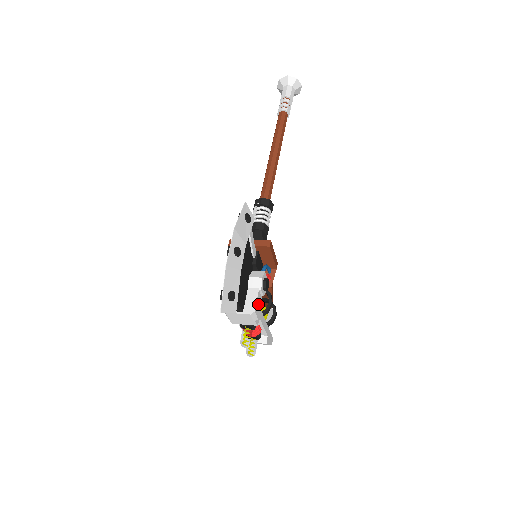
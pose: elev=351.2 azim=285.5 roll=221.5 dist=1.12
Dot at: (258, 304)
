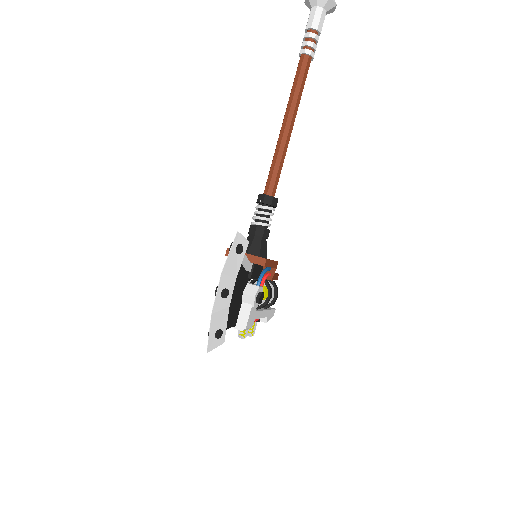
Dot at: (251, 317)
